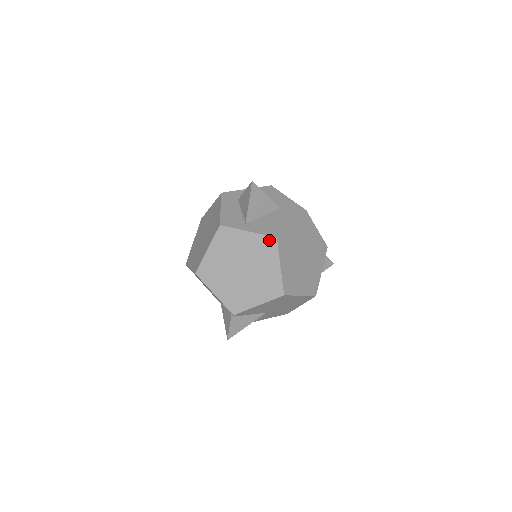
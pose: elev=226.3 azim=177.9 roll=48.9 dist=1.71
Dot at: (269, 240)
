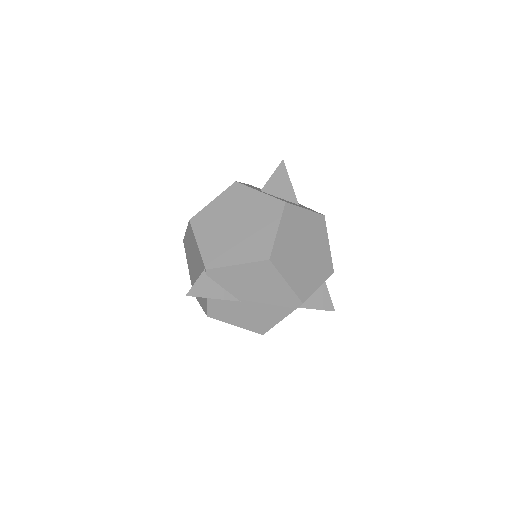
Dot at: (277, 203)
